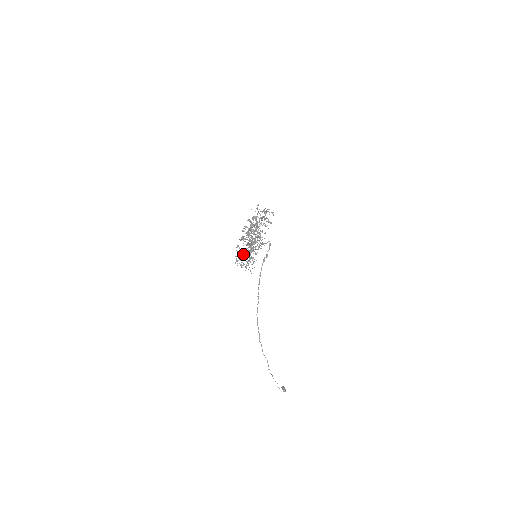
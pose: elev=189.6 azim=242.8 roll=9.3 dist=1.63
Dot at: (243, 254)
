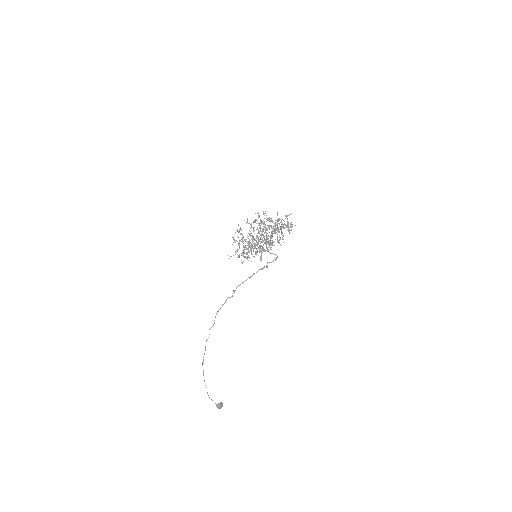
Dot at: (243, 241)
